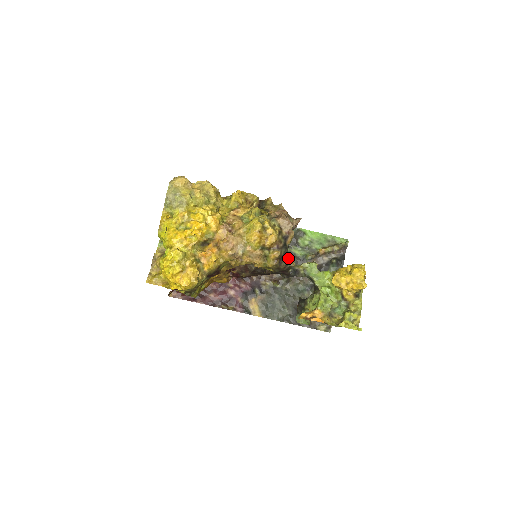
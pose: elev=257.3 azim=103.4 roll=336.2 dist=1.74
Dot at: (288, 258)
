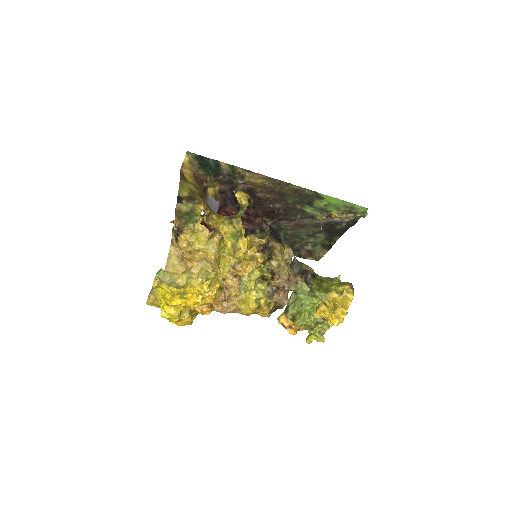
Dot at: occluded
